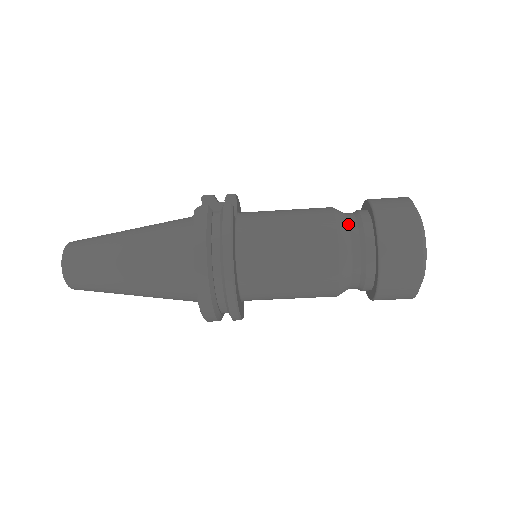
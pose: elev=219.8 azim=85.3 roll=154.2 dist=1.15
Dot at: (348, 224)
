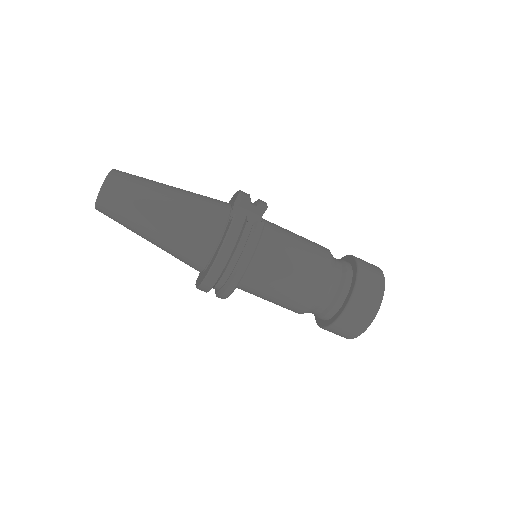
Dot at: (335, 275)
